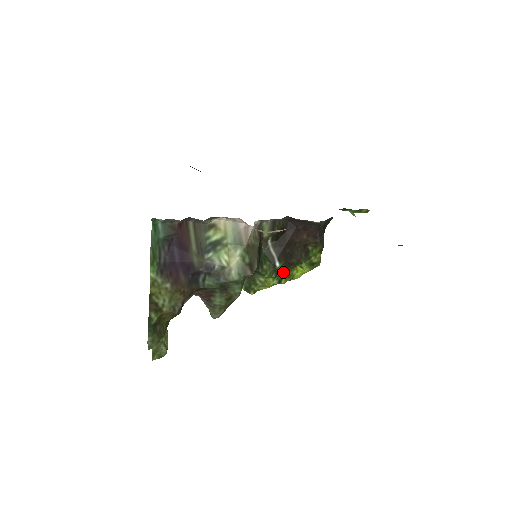
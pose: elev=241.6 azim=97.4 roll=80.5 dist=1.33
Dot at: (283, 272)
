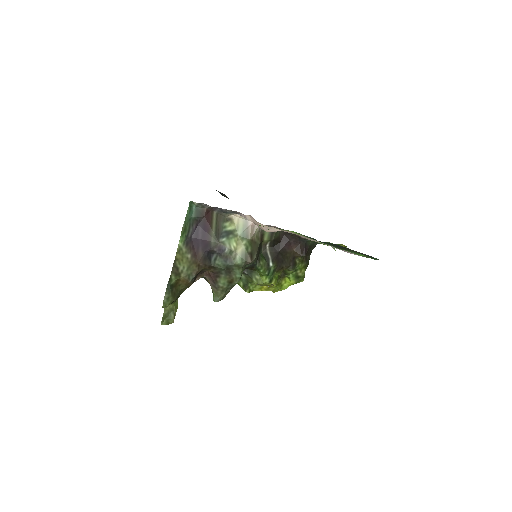
Dot at: (274, 274)
